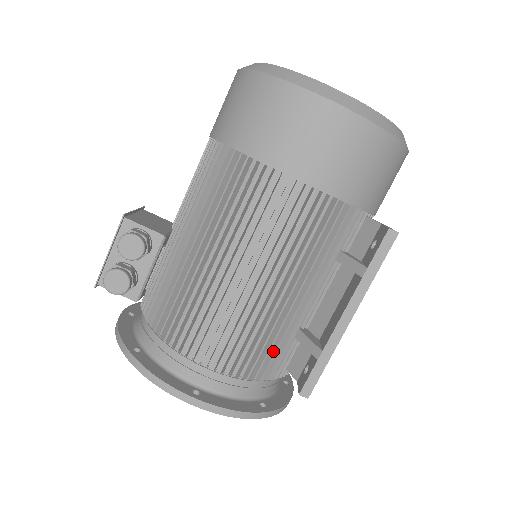
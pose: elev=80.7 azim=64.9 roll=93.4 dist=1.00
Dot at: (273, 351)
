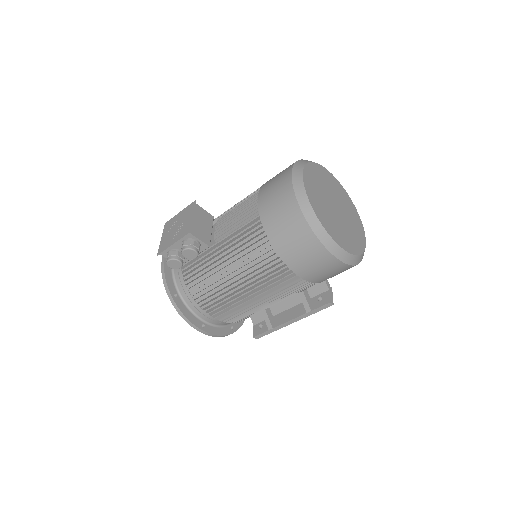
Dot at: (248, 316)
